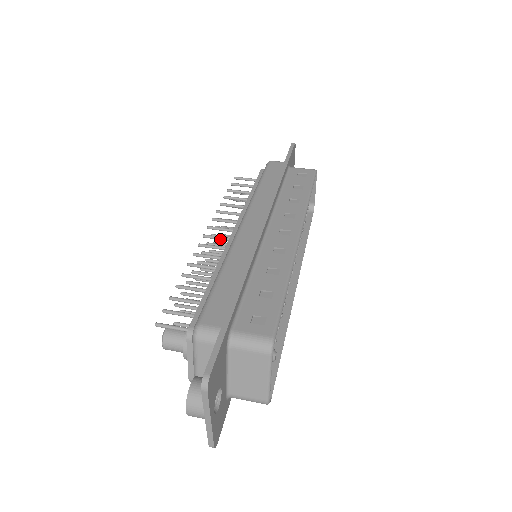
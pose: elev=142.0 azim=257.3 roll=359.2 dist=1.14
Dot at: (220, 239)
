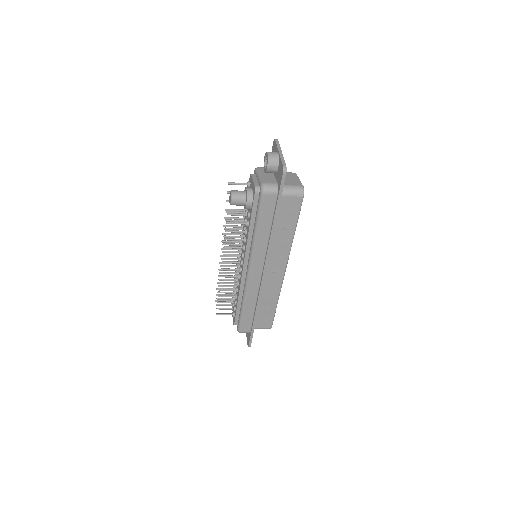
Dot at: occluded
